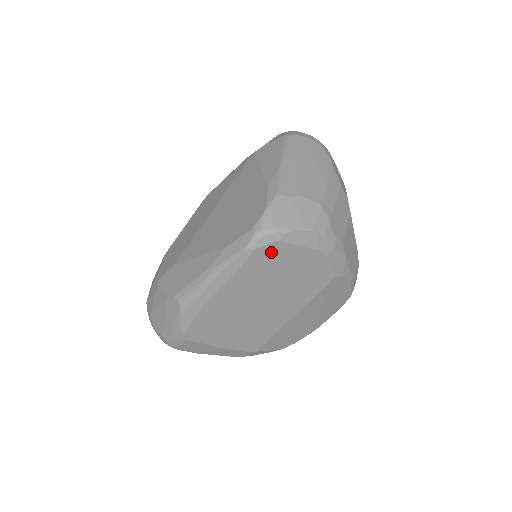
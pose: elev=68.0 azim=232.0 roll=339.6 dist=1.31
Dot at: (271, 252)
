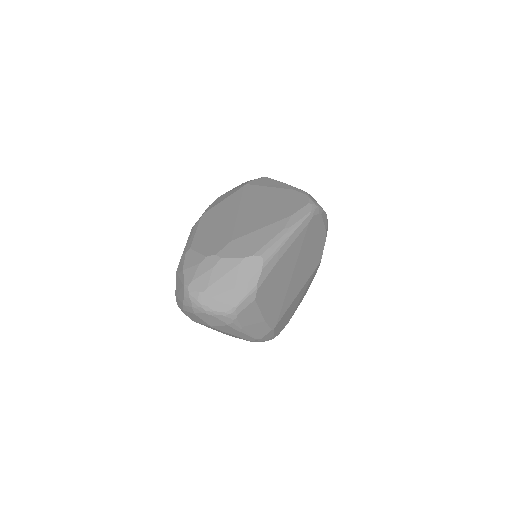
Dot at: (316, 222)
